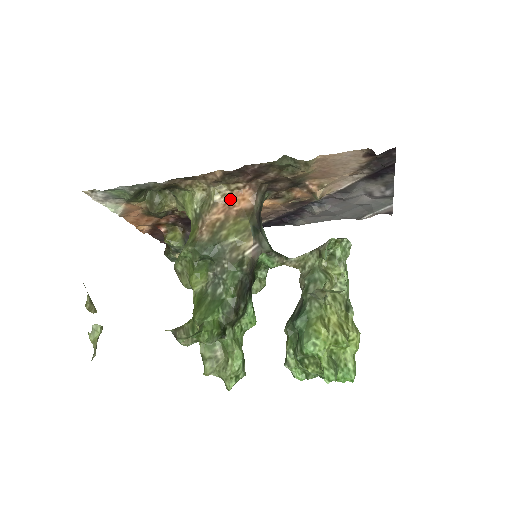
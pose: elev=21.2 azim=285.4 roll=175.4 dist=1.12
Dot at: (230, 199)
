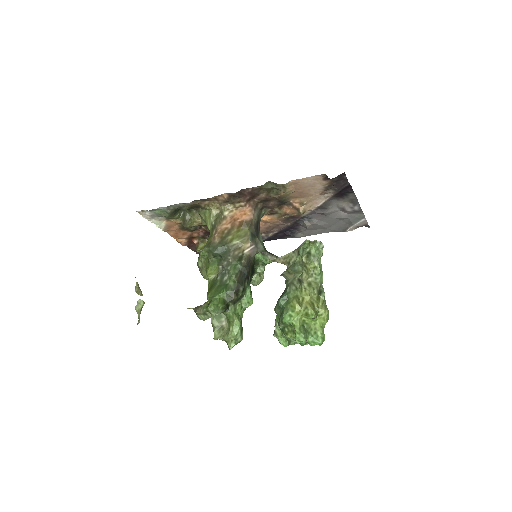
Dot at: (235, 214)
